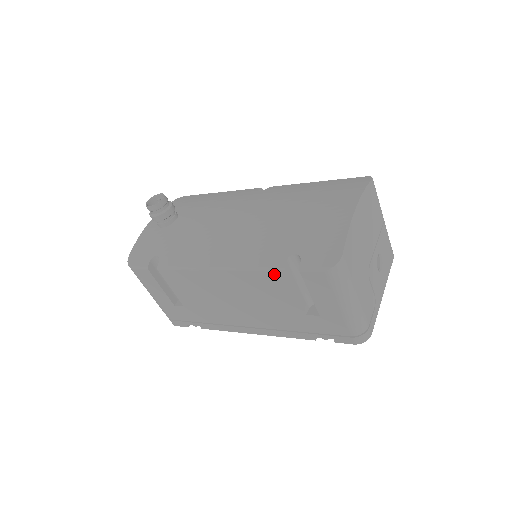
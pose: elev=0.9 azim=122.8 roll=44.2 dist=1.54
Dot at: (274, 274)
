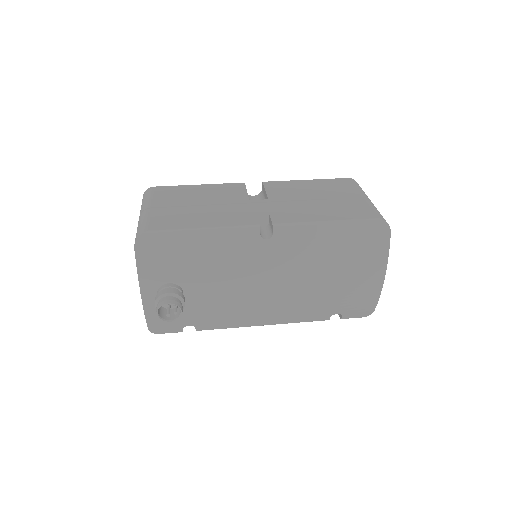
Dot at: occluded
